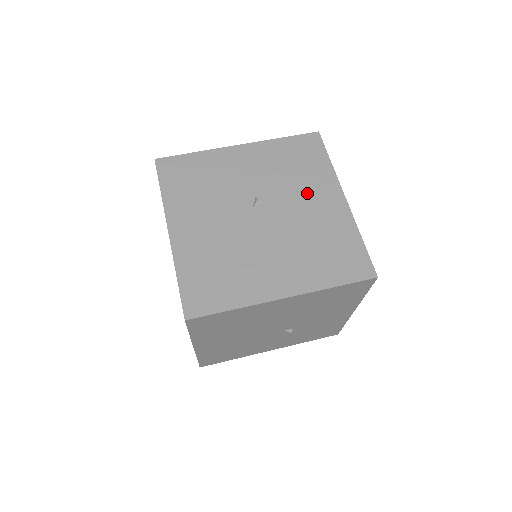
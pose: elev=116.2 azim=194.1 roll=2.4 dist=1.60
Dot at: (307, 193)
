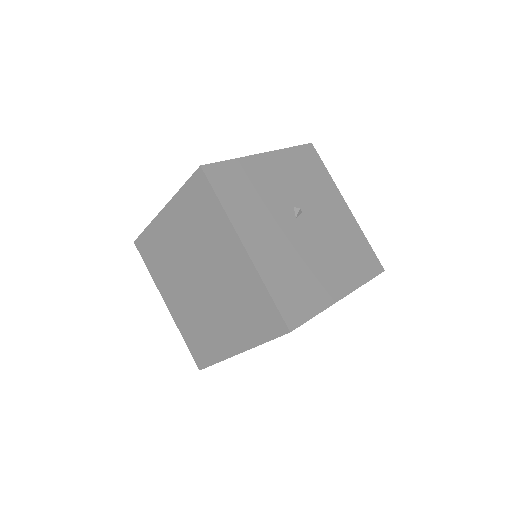
Dot at: (325, 202)
